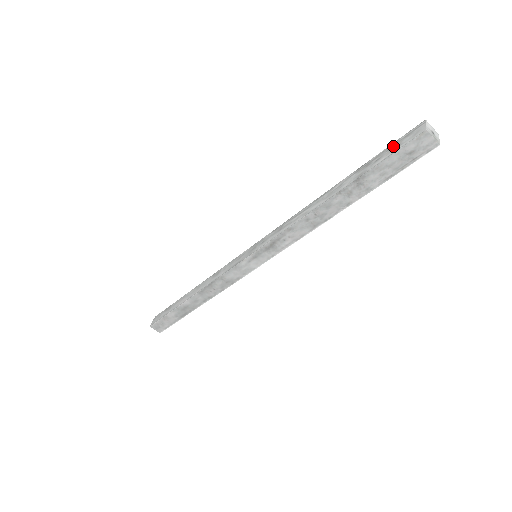
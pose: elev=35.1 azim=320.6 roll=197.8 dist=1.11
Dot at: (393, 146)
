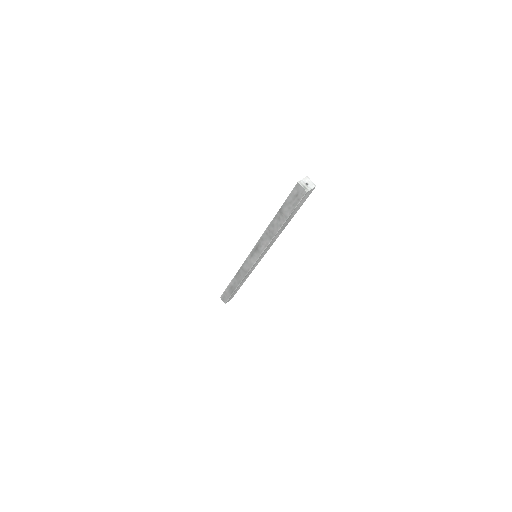
Dot at: occluded
